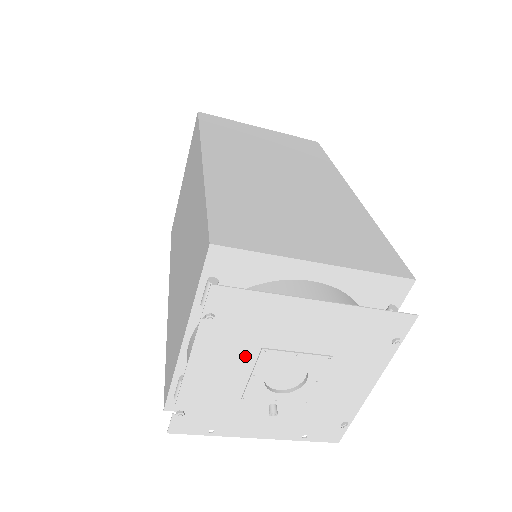
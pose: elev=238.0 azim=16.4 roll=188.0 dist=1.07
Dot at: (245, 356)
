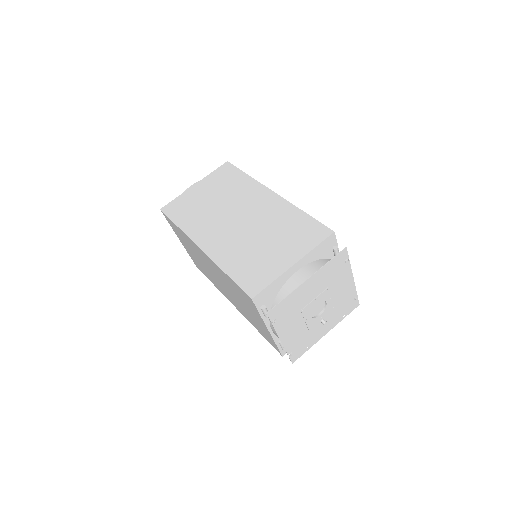
Dot at: (297, 318)
